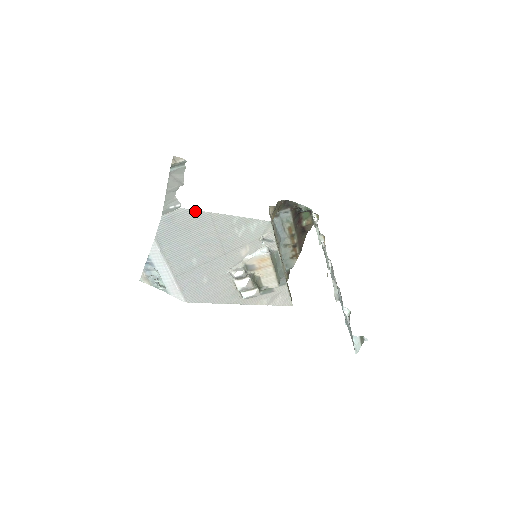
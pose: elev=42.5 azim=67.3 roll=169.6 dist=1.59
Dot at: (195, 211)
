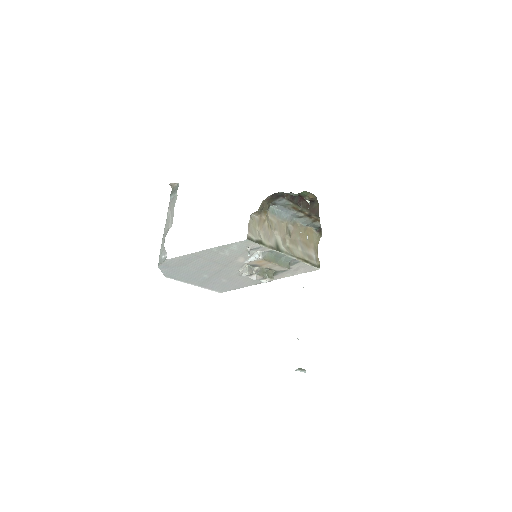
Dot at: (179, 257)
